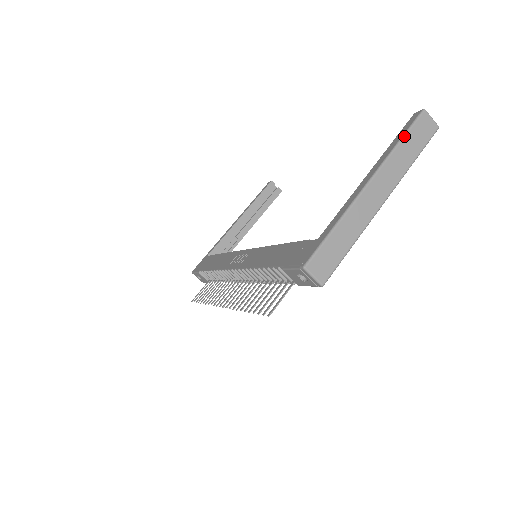
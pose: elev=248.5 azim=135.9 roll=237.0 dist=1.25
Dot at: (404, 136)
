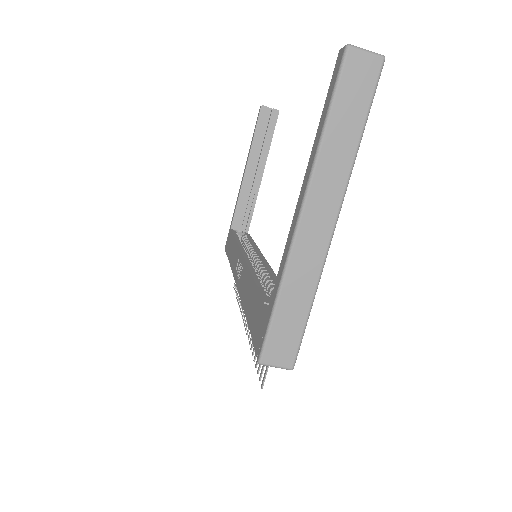
Dot at: (328, 114)
